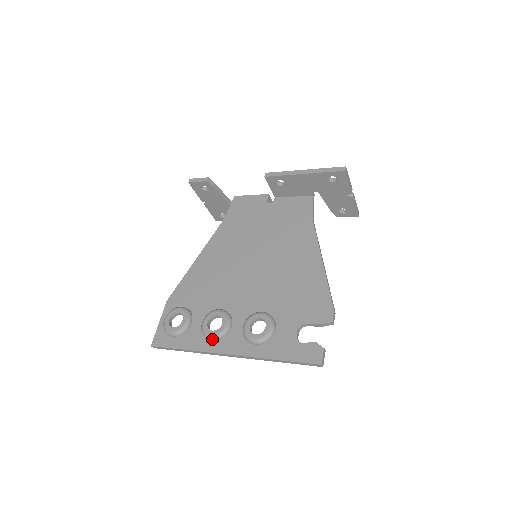
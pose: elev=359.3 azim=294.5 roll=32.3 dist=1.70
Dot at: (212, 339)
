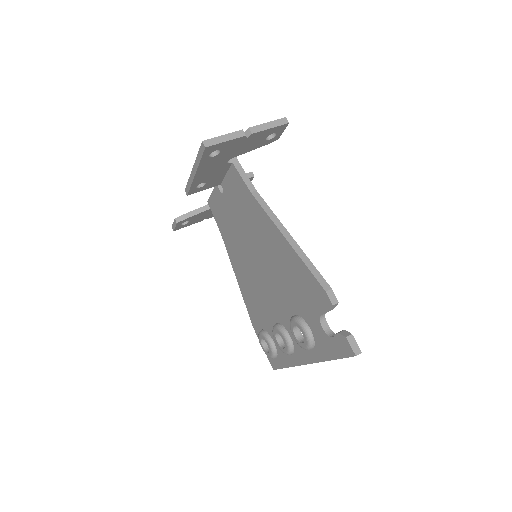
Dot at: (290, 355)
